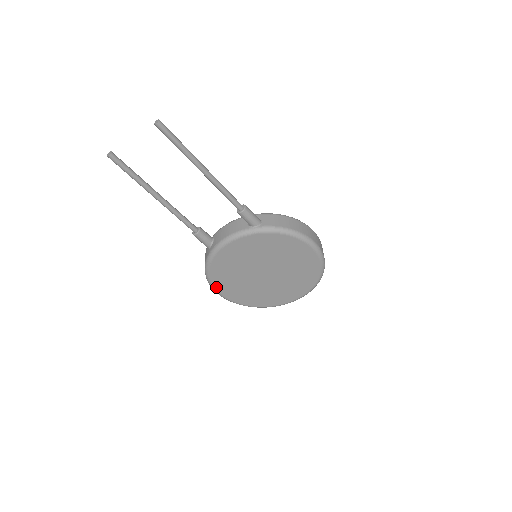
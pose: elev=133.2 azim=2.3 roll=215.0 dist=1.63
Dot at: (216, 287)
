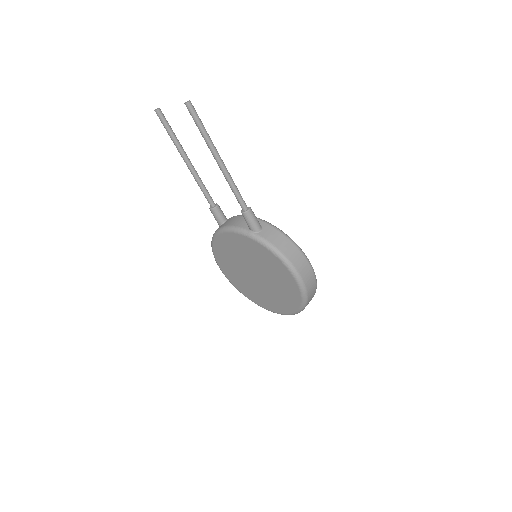
Dot at: (217, 261)
